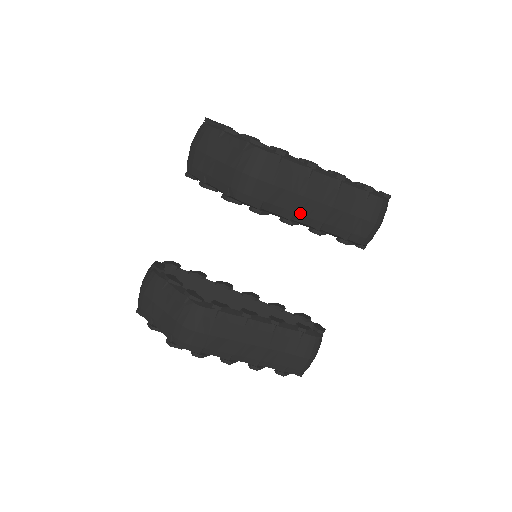
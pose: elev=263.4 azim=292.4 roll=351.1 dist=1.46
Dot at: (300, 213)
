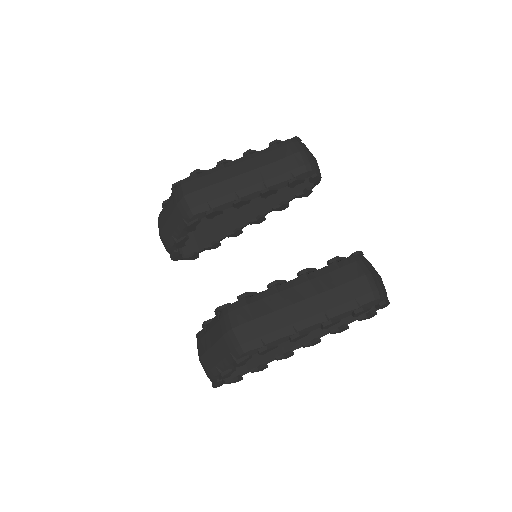
Dot at: (240, 189)
